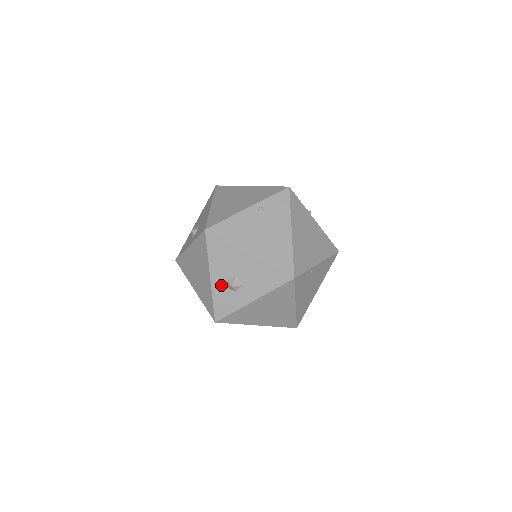
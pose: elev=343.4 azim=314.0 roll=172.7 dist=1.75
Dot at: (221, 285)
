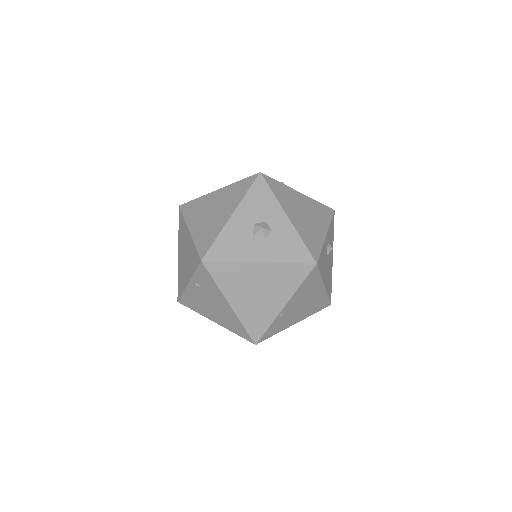
Dot at: occluded
